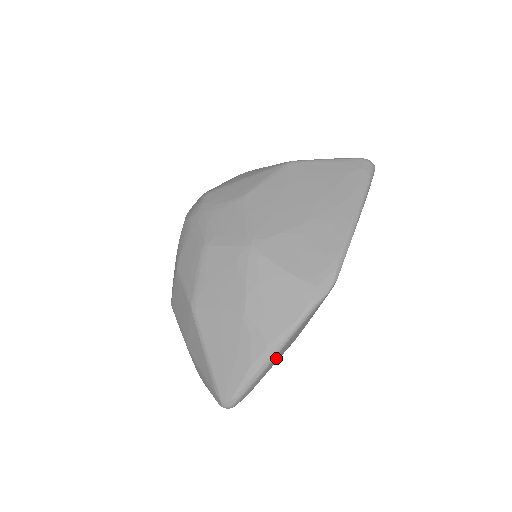
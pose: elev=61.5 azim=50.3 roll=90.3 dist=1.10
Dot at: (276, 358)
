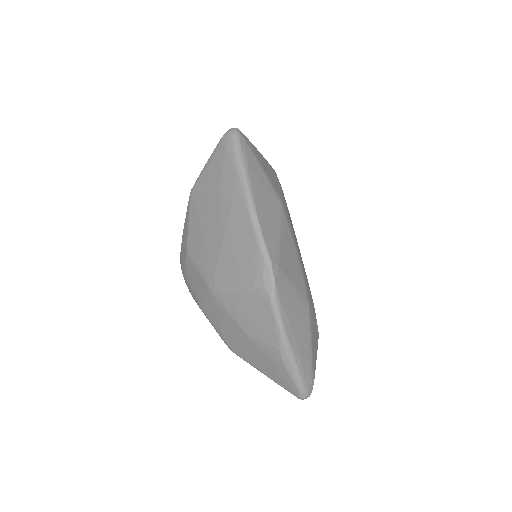
Dot at: (296, 347)
